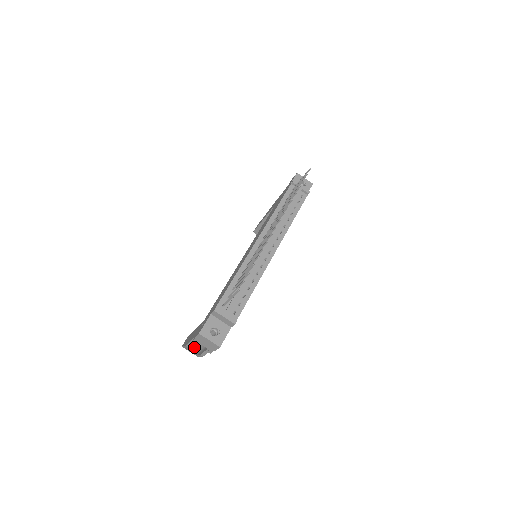
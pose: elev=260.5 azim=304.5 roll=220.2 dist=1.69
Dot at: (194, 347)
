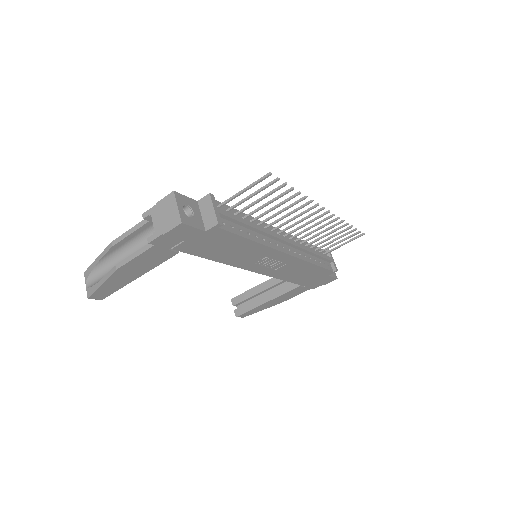
Dot at: (105, 273)
